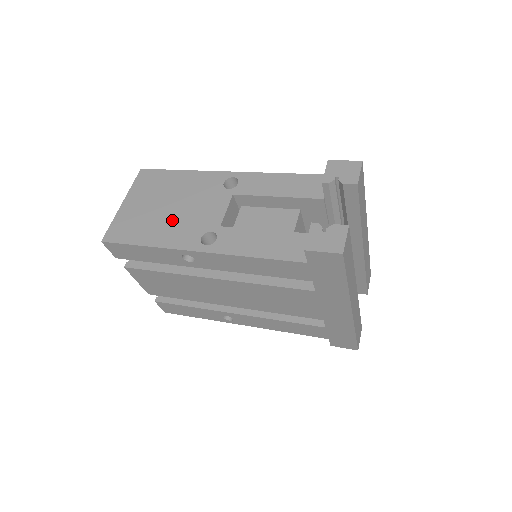
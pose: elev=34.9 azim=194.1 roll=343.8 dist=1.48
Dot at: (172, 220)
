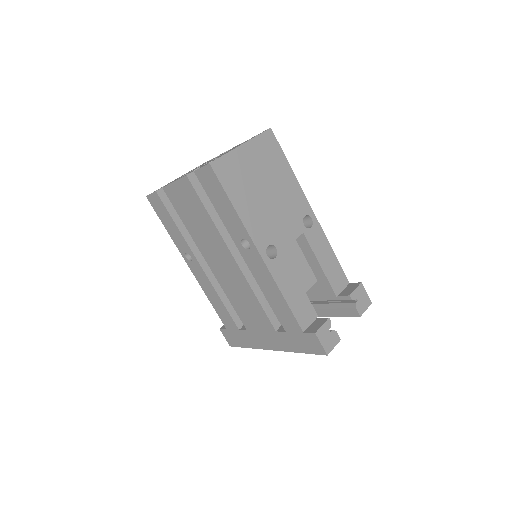
Dot at: (262, 207)
